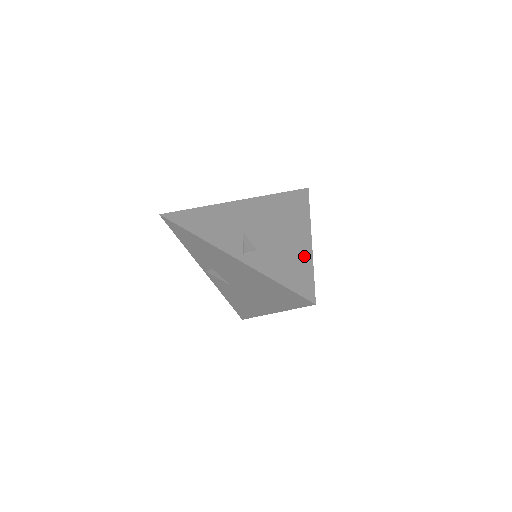
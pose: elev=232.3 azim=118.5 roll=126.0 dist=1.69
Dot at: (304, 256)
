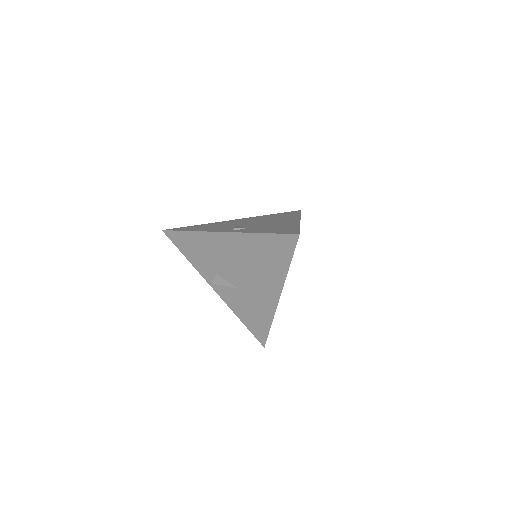
Dot at: (291, 224)
